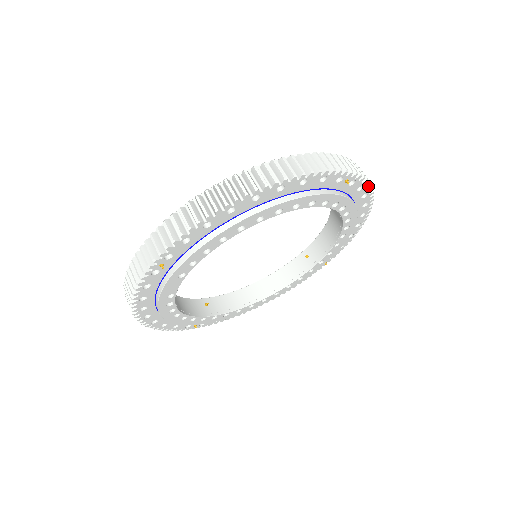
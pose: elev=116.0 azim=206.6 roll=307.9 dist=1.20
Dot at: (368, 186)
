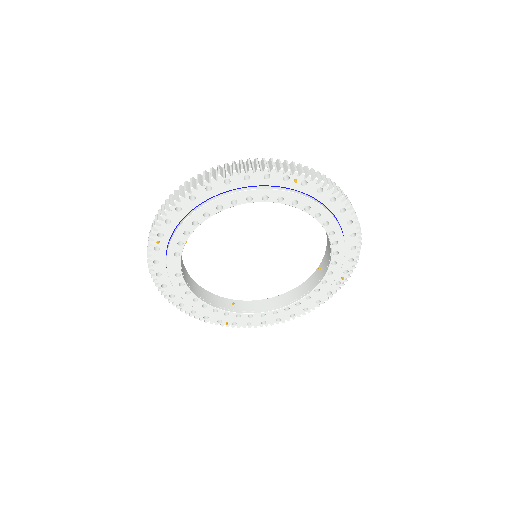
Dot at: (330, 189)
